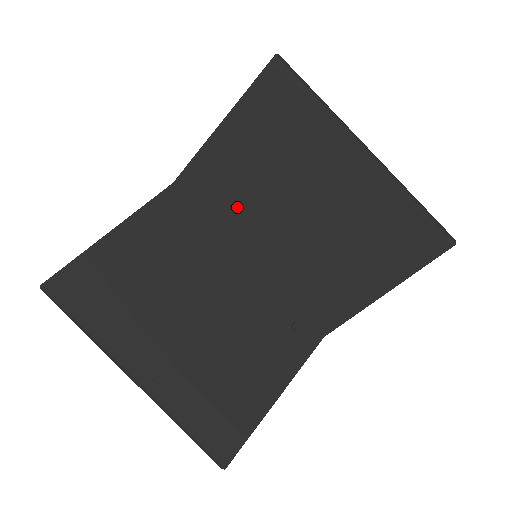
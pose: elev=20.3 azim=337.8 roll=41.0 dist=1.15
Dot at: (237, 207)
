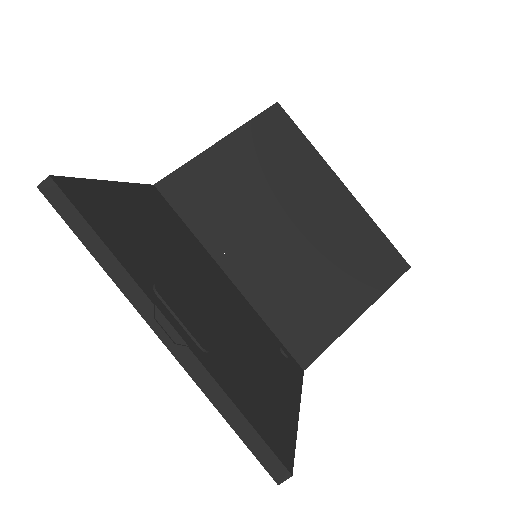
Dot at: (224, 218)
